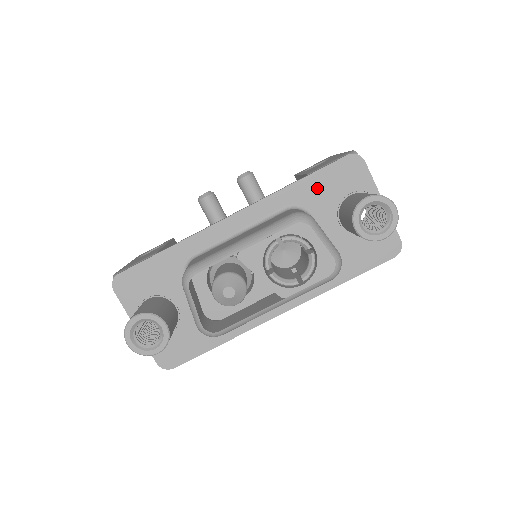
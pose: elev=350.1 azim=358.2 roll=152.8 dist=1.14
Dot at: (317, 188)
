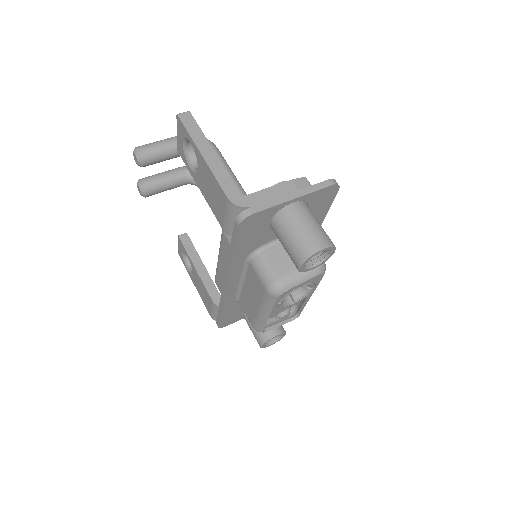
Dot at: (247, 244)
